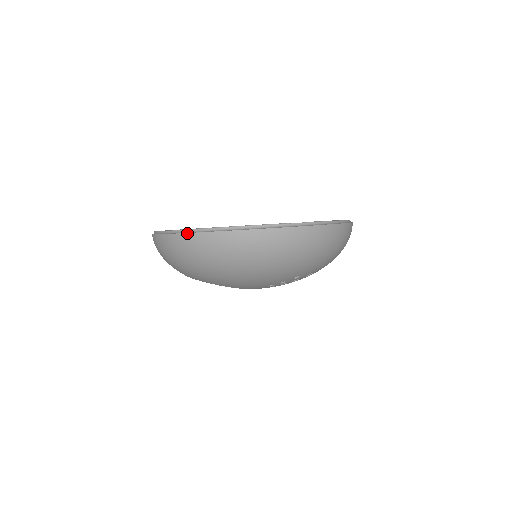
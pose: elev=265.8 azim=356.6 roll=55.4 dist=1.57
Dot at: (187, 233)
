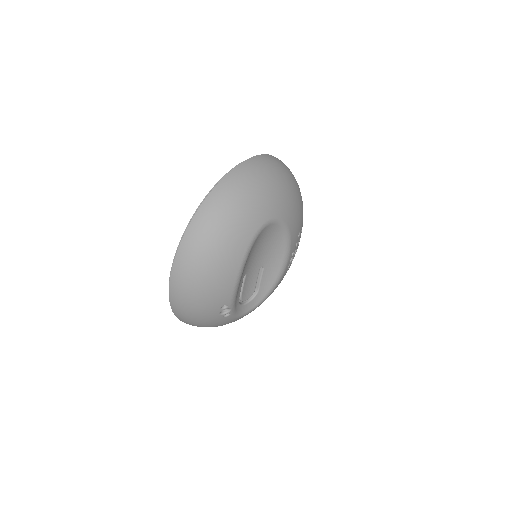
Dot at: (258, 155)
